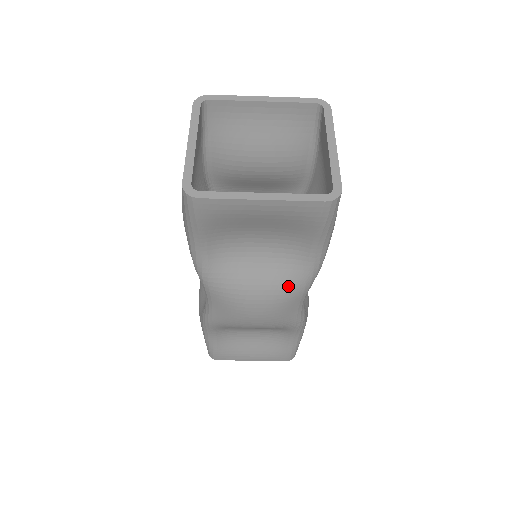
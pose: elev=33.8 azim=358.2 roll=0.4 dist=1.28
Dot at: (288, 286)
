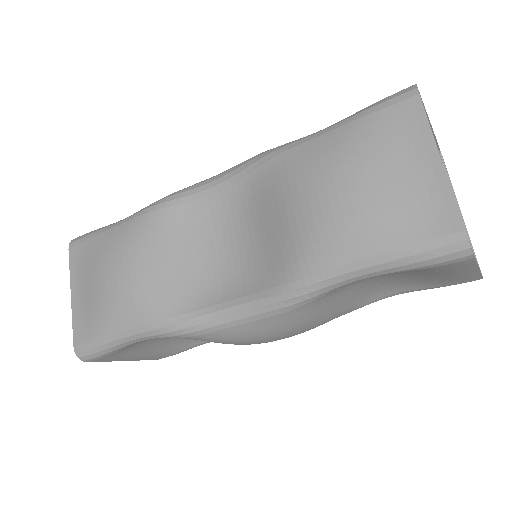
Dot at: (333, 318)
